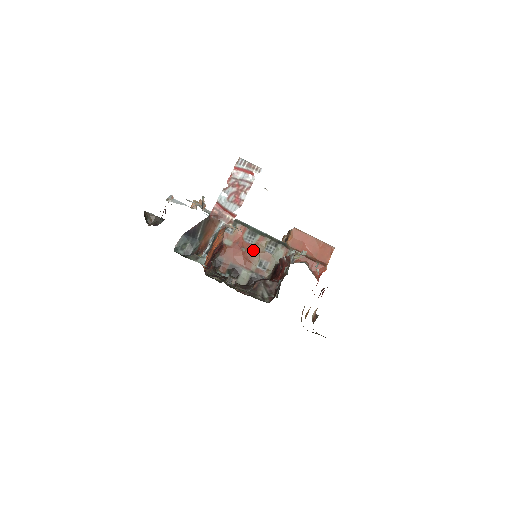
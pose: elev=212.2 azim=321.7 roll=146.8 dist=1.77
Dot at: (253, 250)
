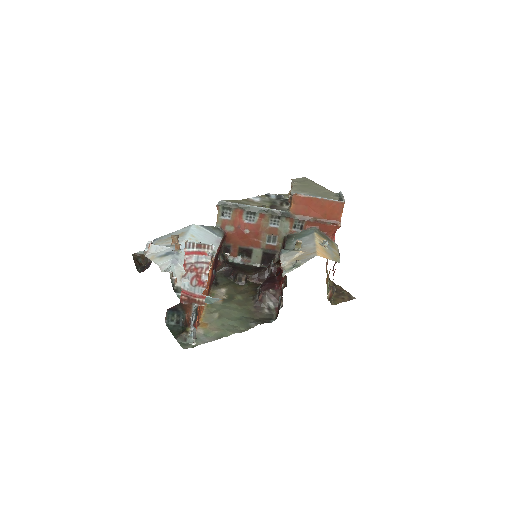
Dot at: (257, 229)
